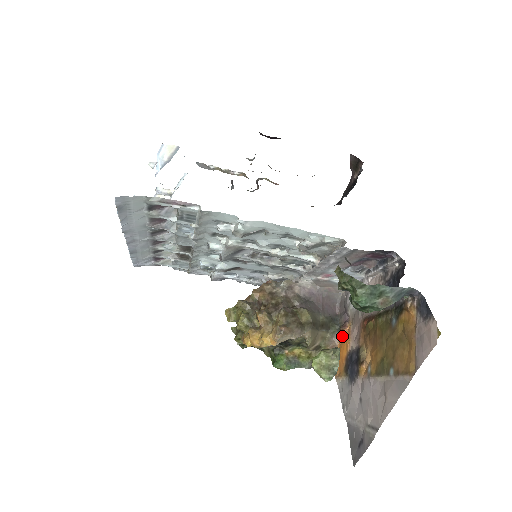
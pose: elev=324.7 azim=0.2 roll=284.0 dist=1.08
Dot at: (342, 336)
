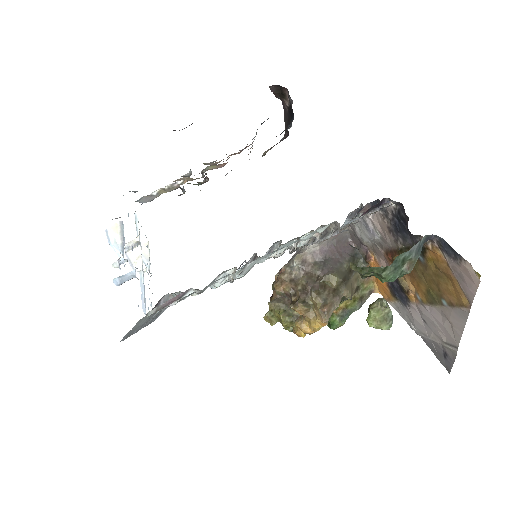
Dot at: (371, 266)
